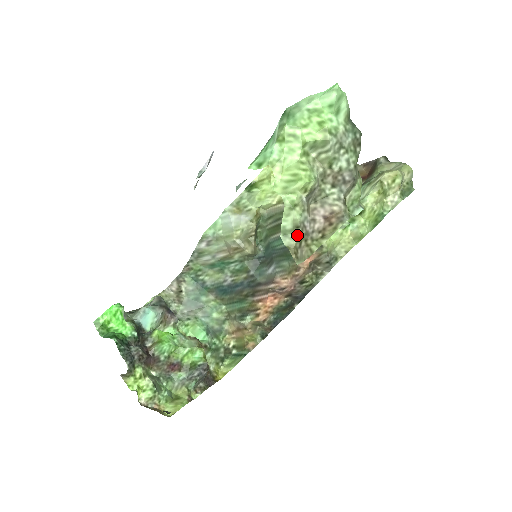
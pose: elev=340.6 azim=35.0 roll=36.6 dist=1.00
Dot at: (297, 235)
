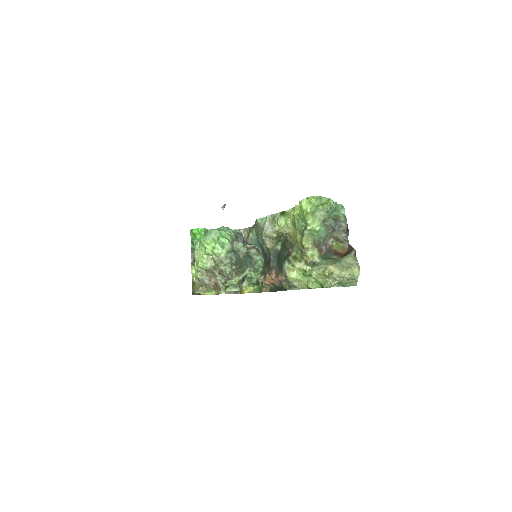
Dot at: (199, 282)
